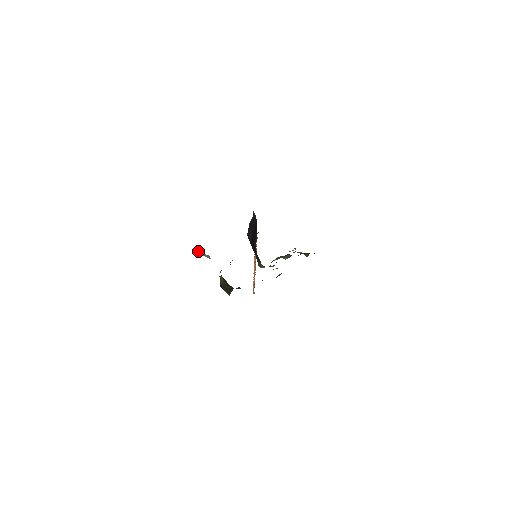
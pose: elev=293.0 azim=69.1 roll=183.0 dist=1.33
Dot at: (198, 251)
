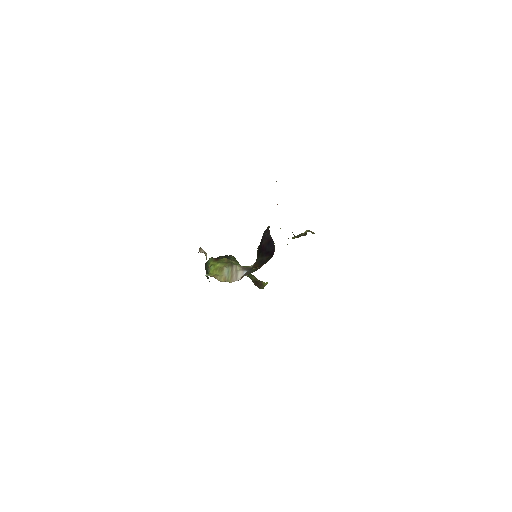
Dot at: occluded
